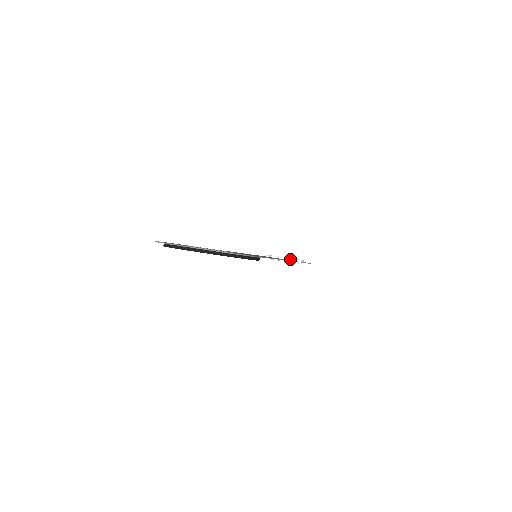
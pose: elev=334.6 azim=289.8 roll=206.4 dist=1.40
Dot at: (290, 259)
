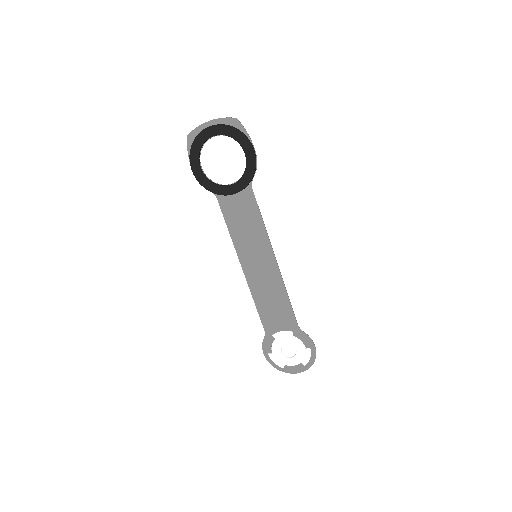
Dot at: (292, 335)
